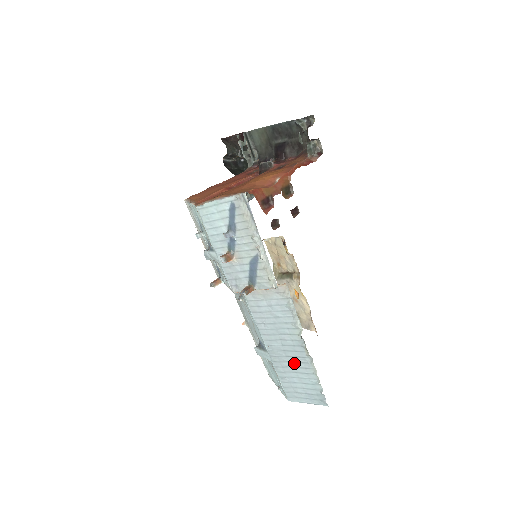
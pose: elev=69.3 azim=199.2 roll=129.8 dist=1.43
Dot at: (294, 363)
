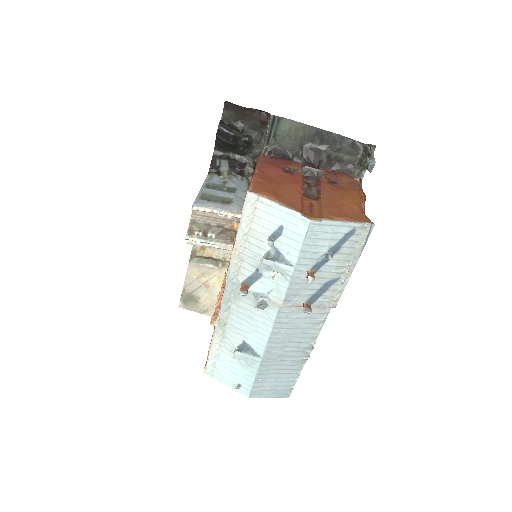
Dot at: (284, 366)
